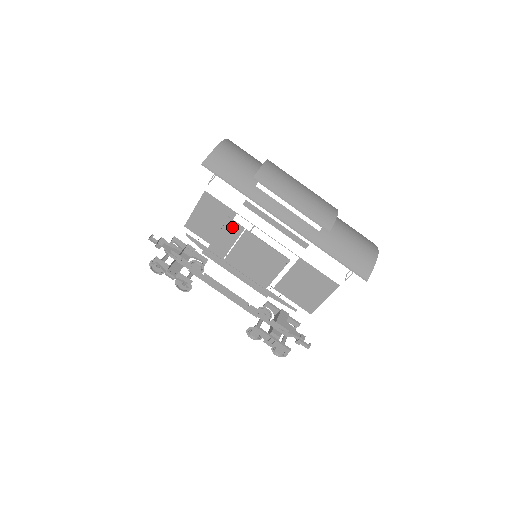
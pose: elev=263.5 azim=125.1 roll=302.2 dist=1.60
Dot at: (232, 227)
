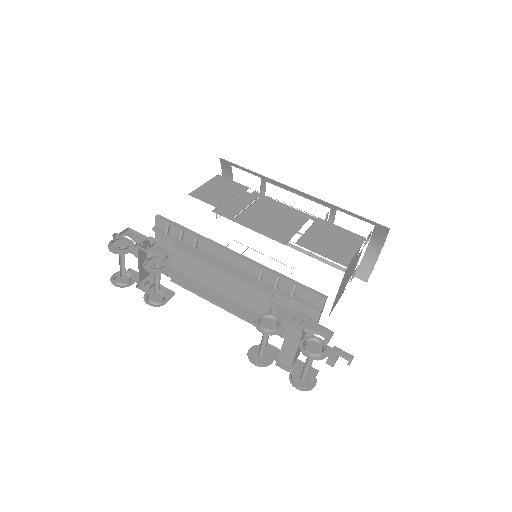
Dot at: (244, 196)
